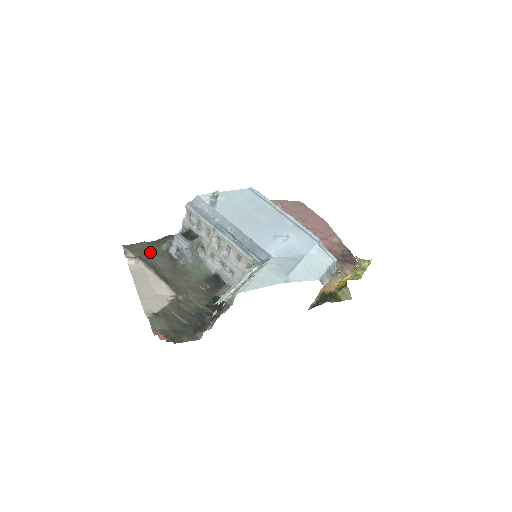
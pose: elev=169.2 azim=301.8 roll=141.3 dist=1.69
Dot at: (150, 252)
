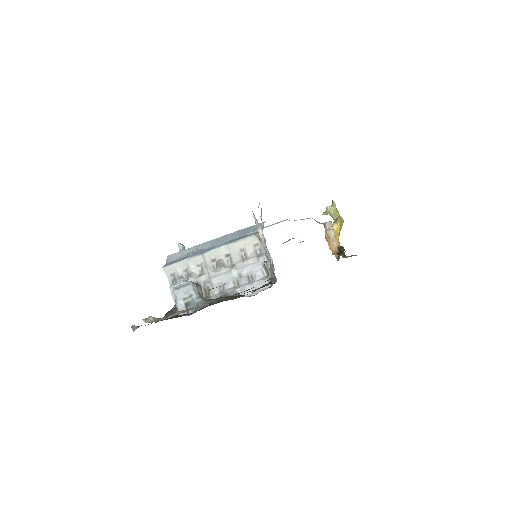
Dot at: occluded
